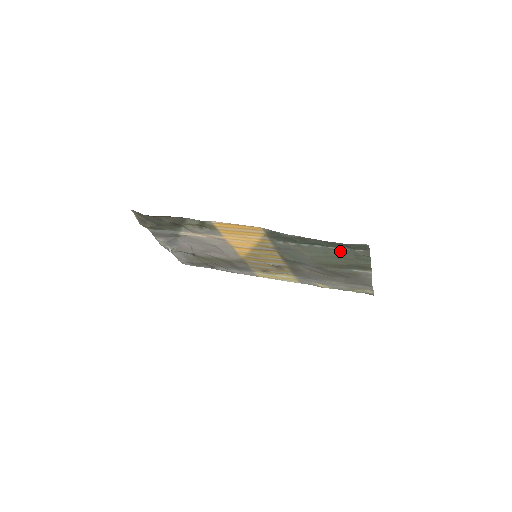
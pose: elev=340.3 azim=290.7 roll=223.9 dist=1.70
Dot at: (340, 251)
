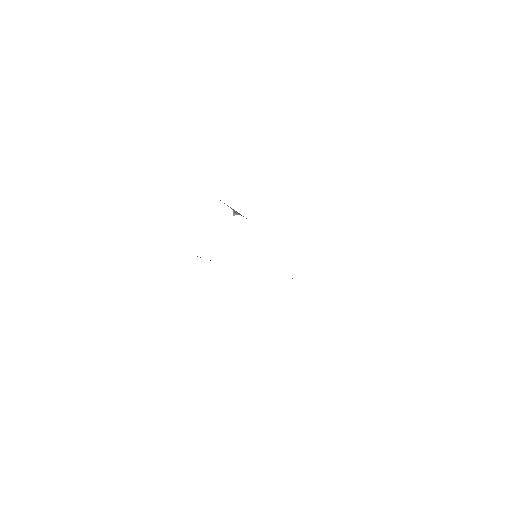
Dot at: occluded
